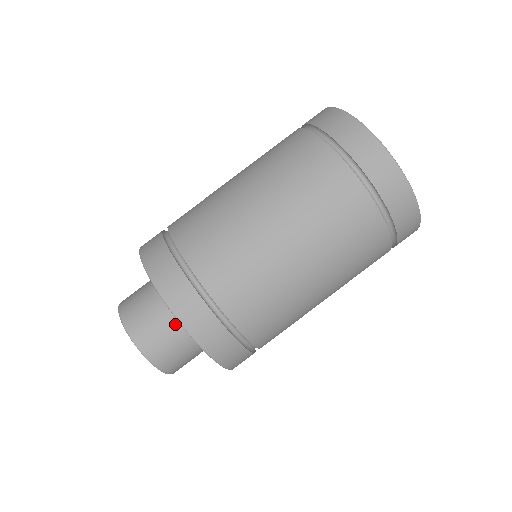
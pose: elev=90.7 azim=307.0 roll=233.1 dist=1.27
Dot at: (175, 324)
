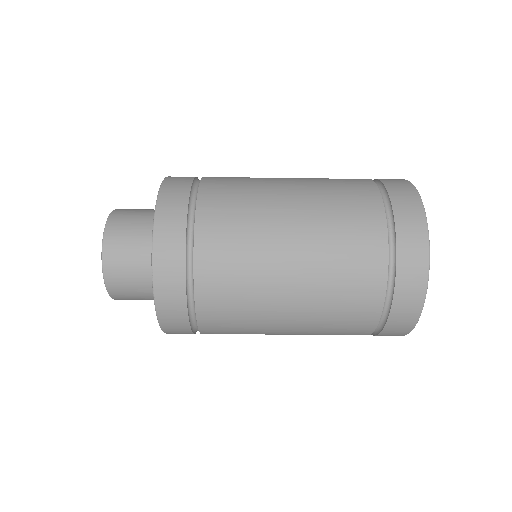
Dot at: (148, 275)
